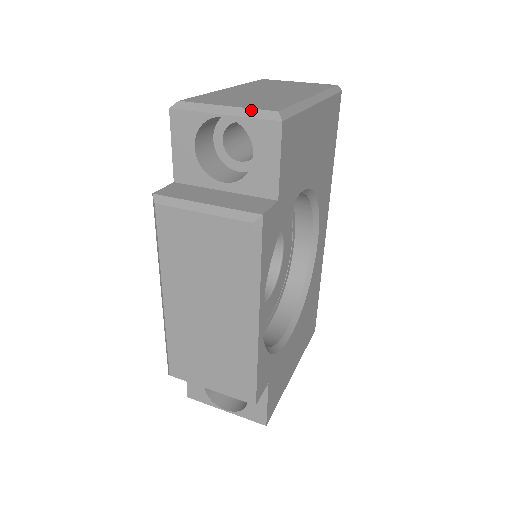
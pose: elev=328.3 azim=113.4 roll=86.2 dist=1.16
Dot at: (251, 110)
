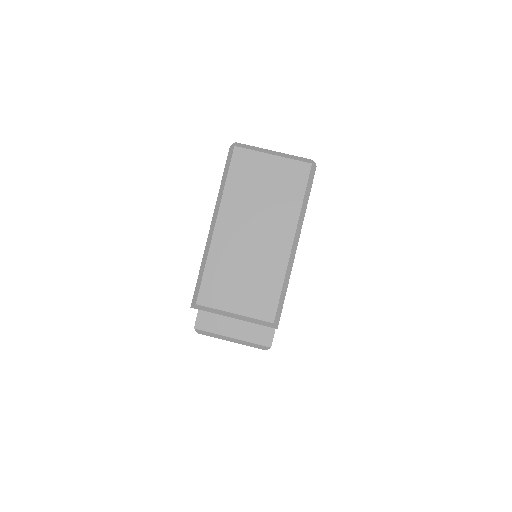
Dot at: (254, 320)
